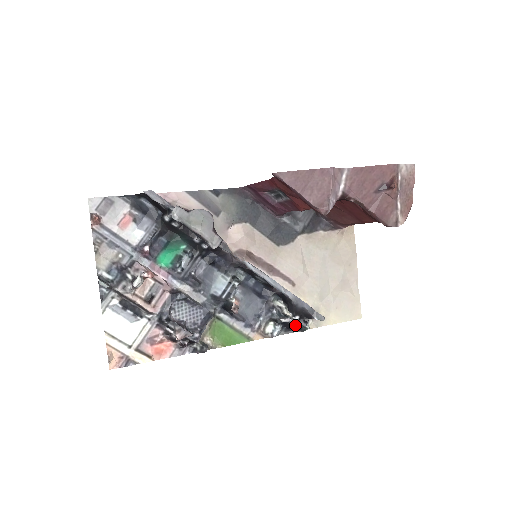
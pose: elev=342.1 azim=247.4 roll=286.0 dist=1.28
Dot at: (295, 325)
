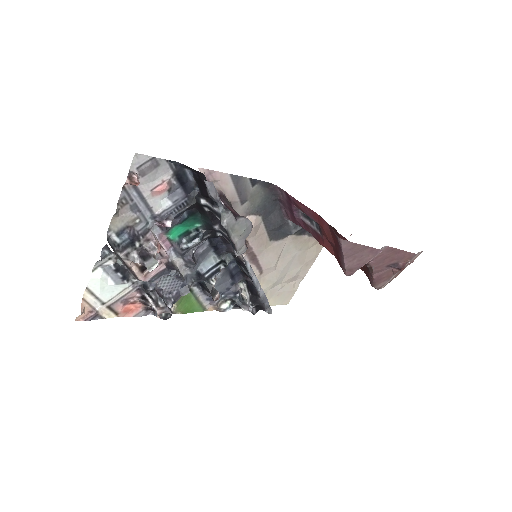
Dot at: occluded
